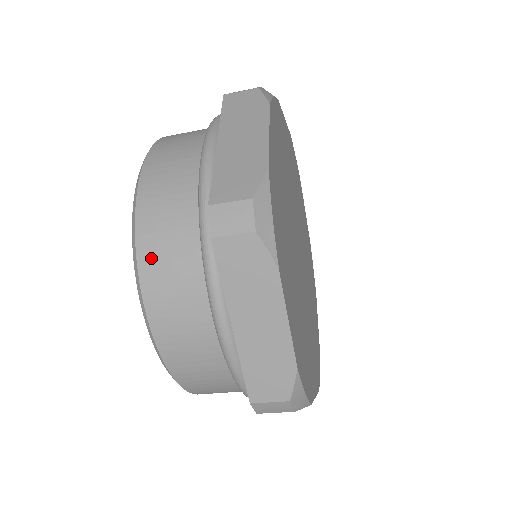
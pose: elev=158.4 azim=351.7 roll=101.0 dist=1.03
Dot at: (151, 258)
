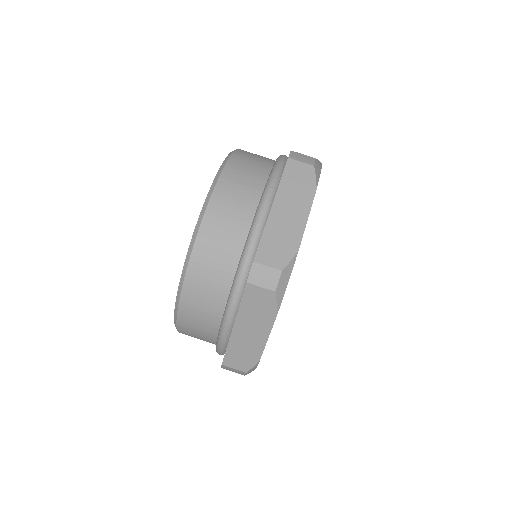
Dot at: (236, 164)
